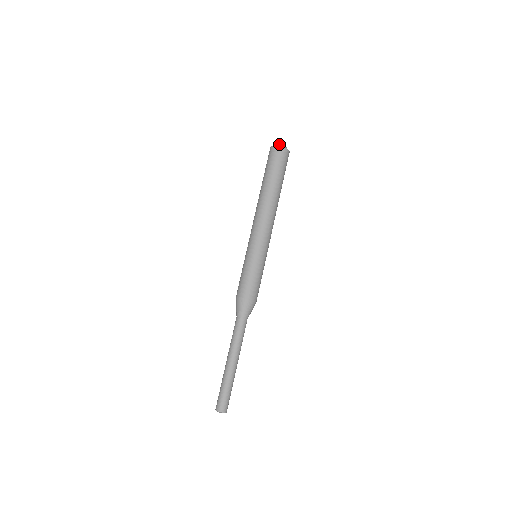
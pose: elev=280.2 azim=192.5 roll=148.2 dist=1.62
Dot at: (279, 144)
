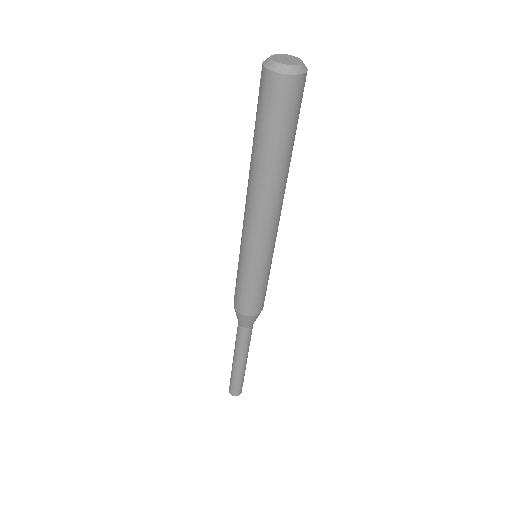
Dot at: (288, 65)
